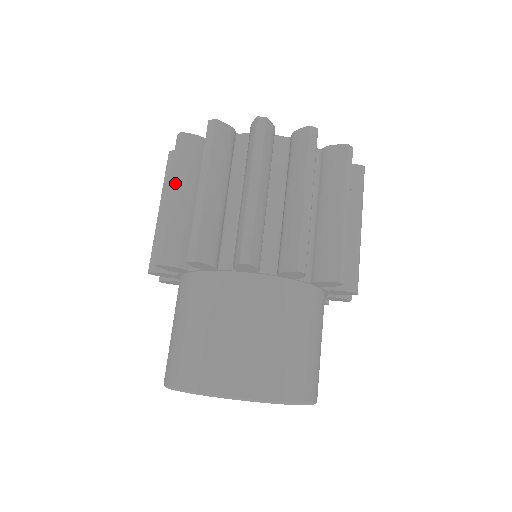
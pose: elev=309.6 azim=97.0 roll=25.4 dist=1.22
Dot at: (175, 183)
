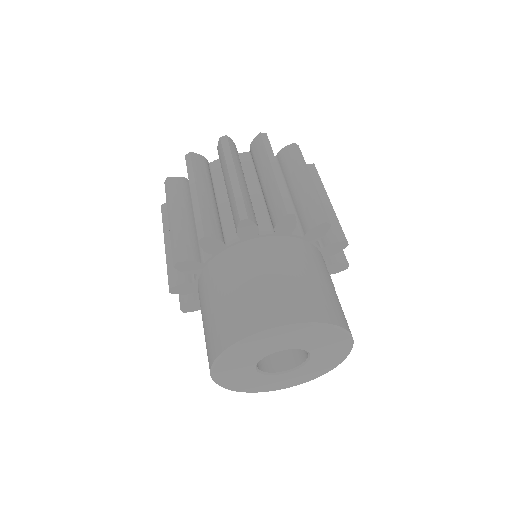
Dot at: (197, 183)
